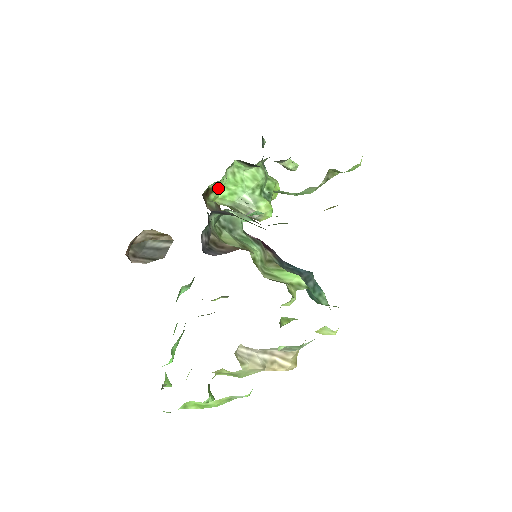
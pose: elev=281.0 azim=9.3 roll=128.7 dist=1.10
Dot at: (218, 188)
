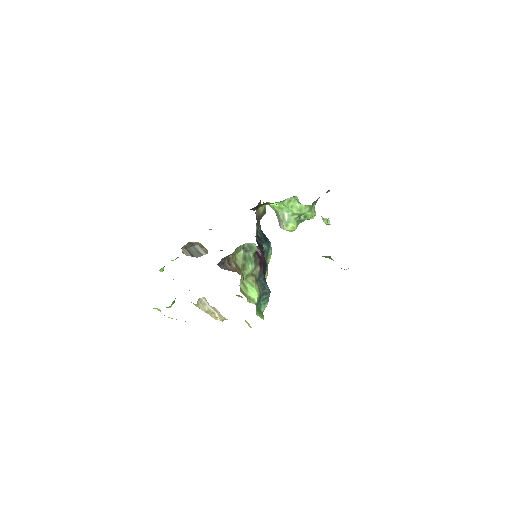
Dot at: occluded
